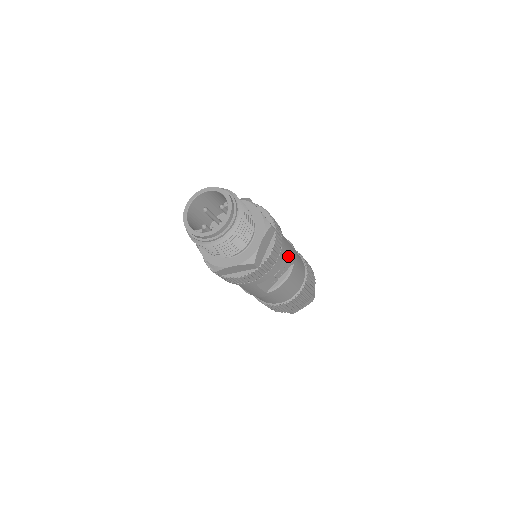
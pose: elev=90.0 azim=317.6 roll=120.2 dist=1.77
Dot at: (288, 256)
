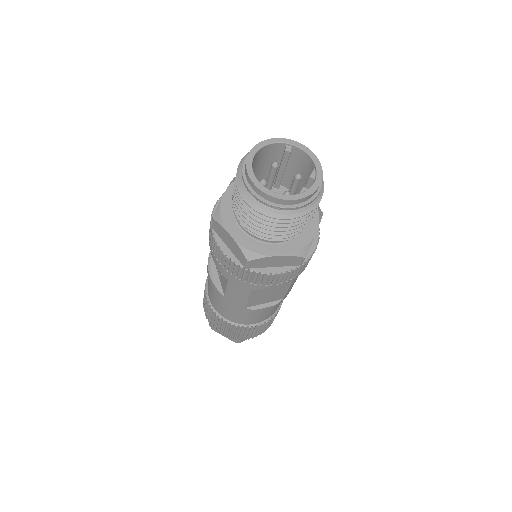
Dot at: occluded
